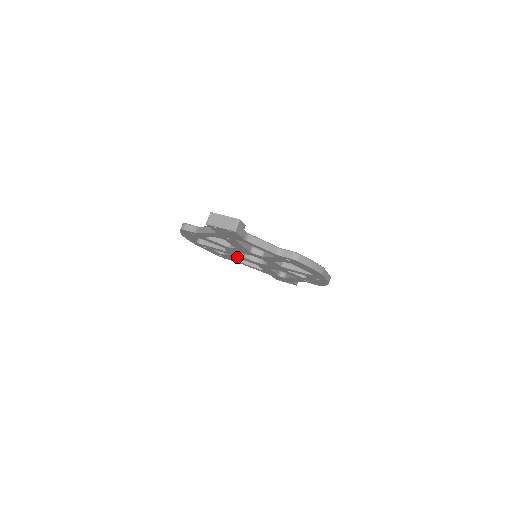
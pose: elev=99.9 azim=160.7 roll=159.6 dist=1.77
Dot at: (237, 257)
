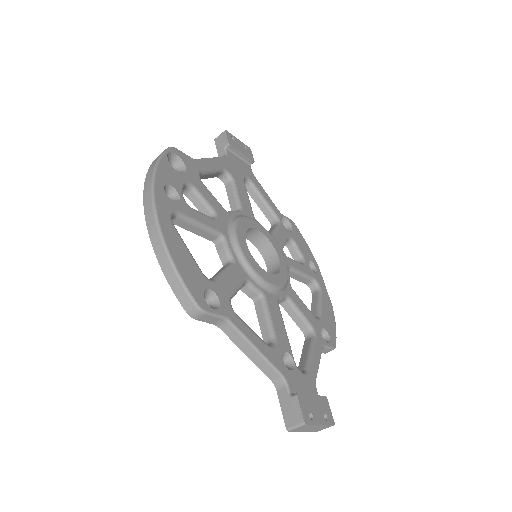
Dot at: occluded
